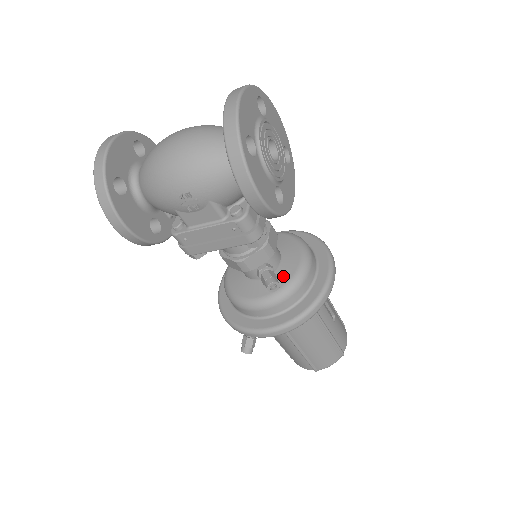
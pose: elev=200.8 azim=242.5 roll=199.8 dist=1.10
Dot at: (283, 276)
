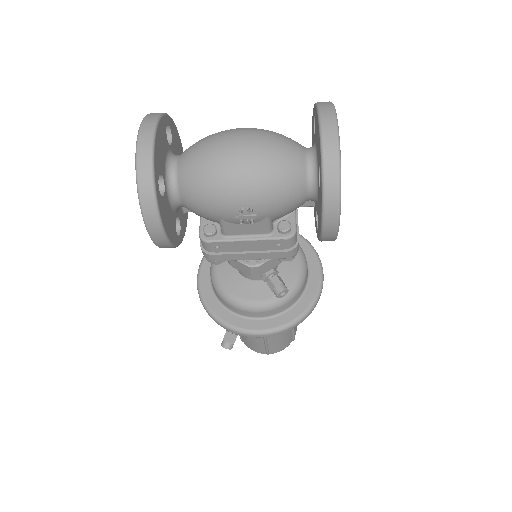
Dot at: (284, 280)
